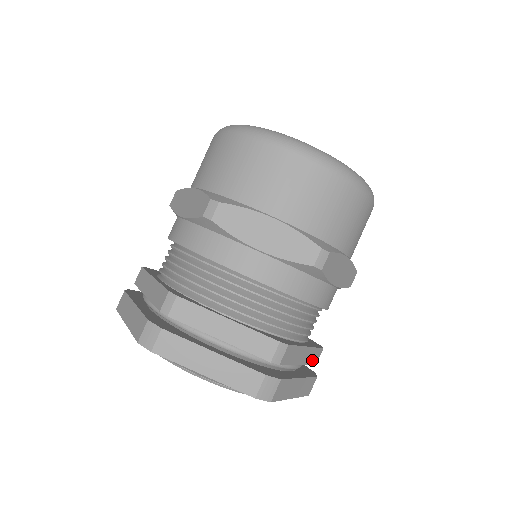
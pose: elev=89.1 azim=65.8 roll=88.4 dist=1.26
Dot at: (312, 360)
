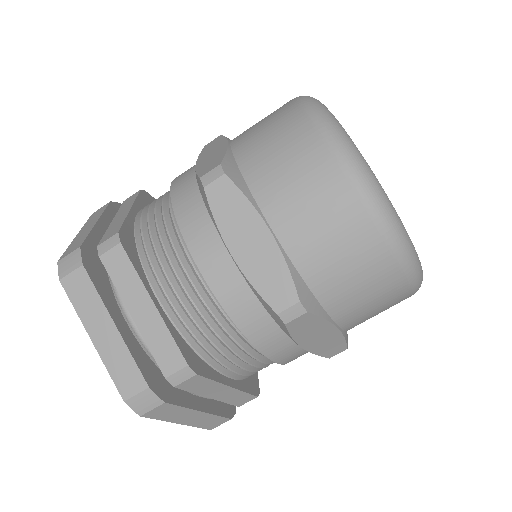
Dot at: (234, 400)
